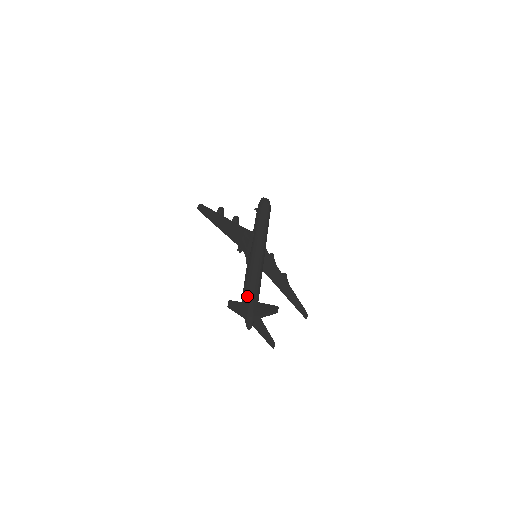
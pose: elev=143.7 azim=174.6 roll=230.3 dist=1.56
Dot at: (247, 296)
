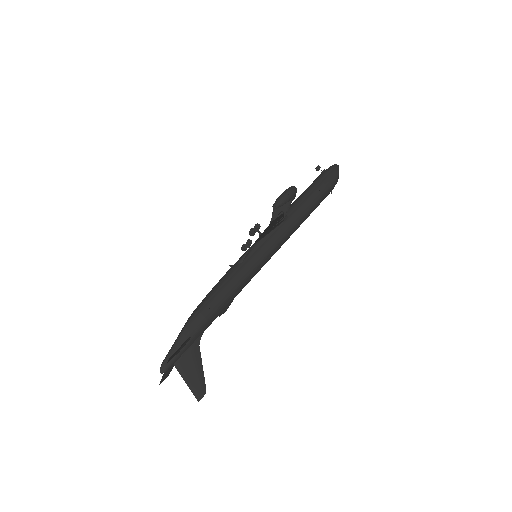
Dot at: (198, 325)
